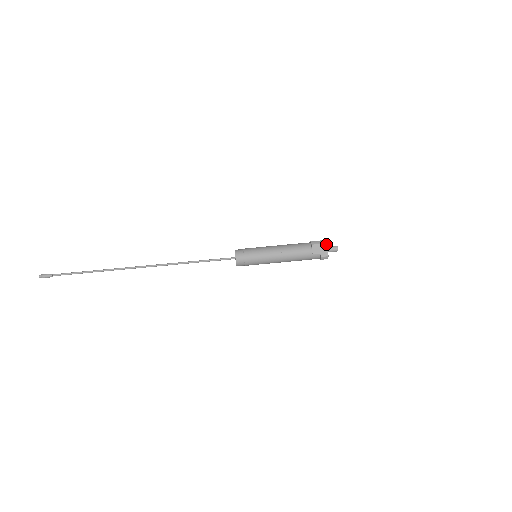
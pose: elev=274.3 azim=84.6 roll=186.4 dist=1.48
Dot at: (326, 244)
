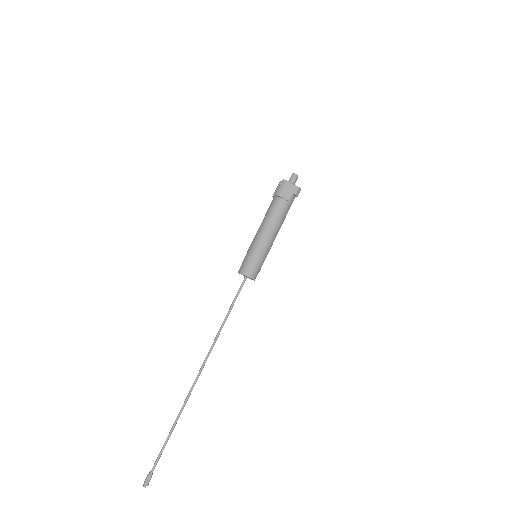
Dot at: (287, 182)
